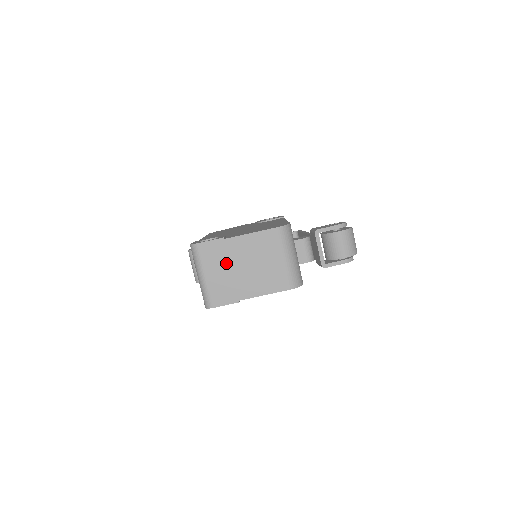
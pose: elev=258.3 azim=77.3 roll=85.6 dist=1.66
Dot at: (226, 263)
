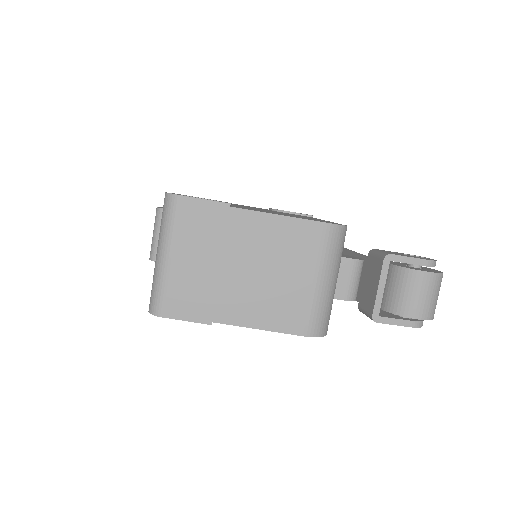
Dot at: (216, 249)
